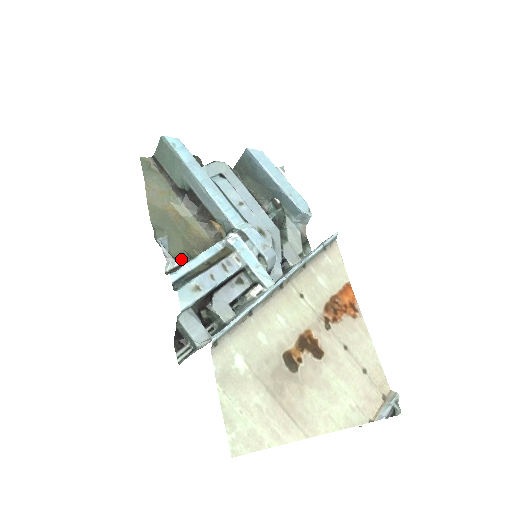
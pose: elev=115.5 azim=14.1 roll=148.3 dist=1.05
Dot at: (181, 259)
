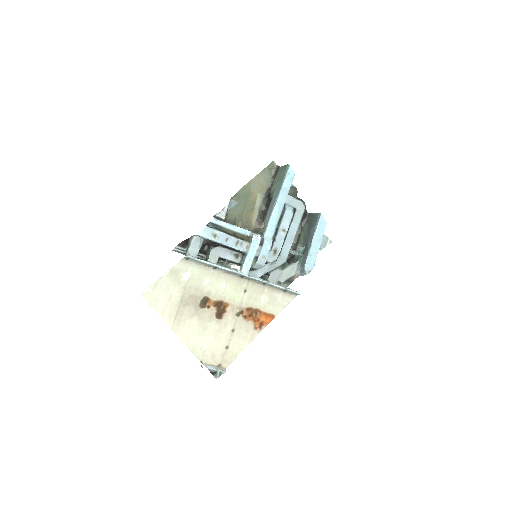
Dot at: (229, 218)
